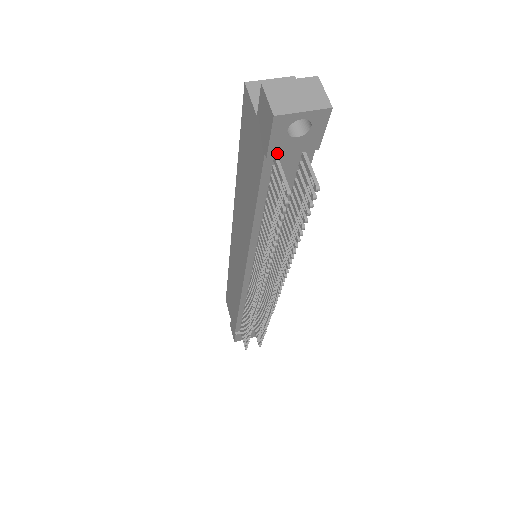
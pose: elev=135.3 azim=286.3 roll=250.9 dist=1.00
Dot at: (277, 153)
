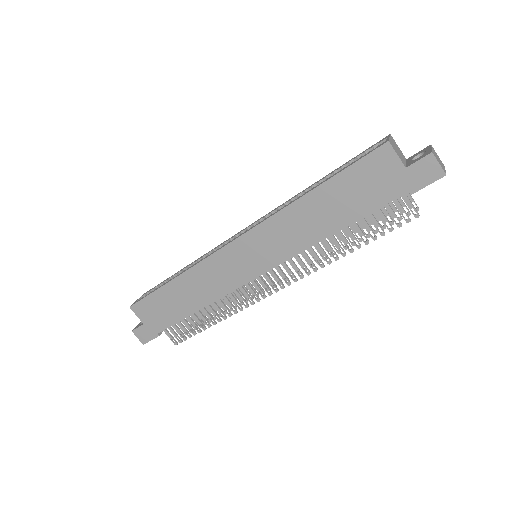
Dot at: (413, 191)
